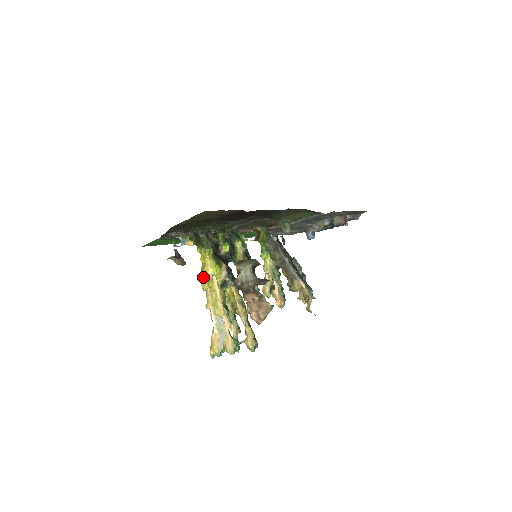
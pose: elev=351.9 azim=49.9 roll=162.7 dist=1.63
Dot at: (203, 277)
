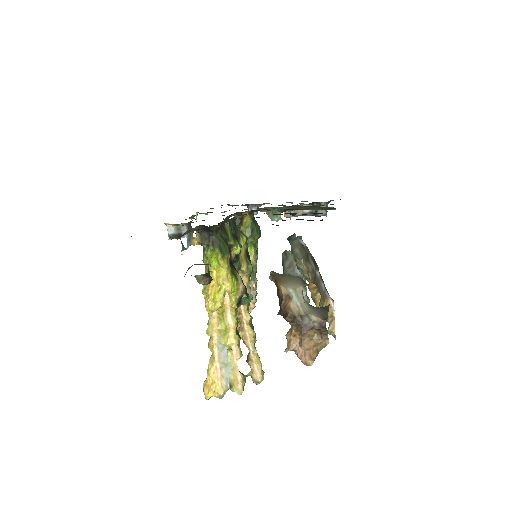
Dot at: (214, 294)
